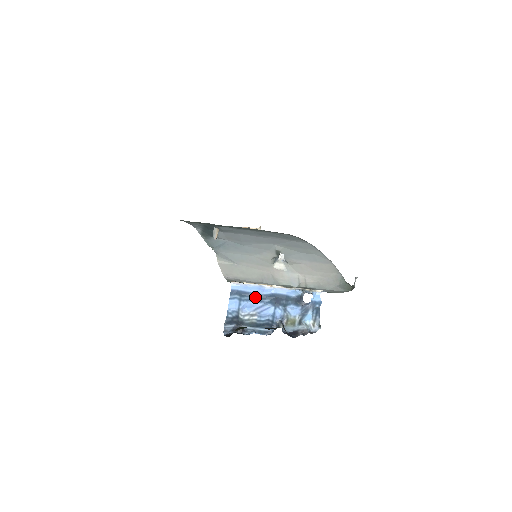
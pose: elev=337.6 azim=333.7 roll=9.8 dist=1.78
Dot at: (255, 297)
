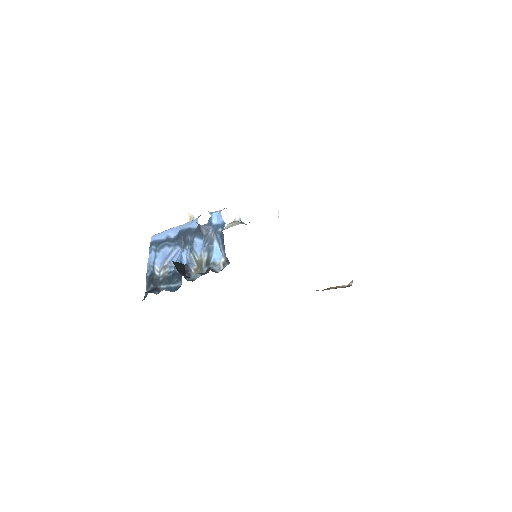
Dot at: (166, 242)
